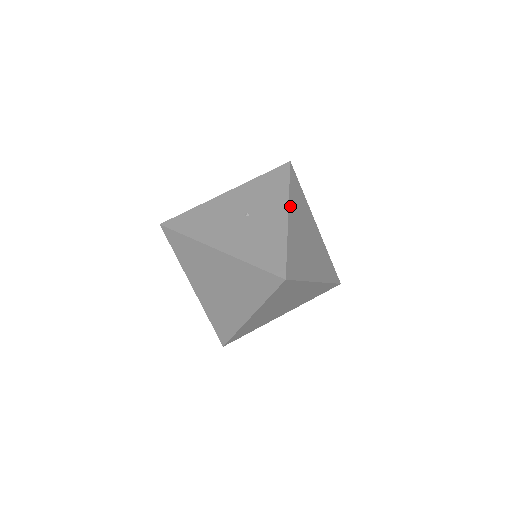
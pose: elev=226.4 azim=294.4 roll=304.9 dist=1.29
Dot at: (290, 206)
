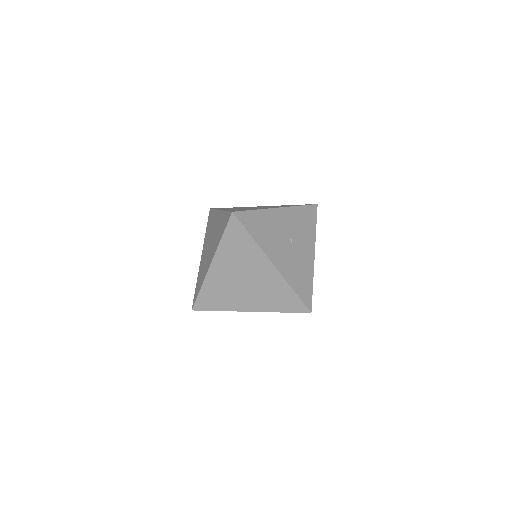
Dot at: (314, 247)
